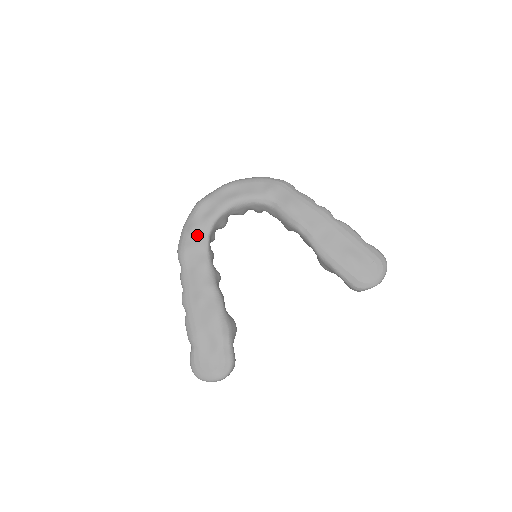
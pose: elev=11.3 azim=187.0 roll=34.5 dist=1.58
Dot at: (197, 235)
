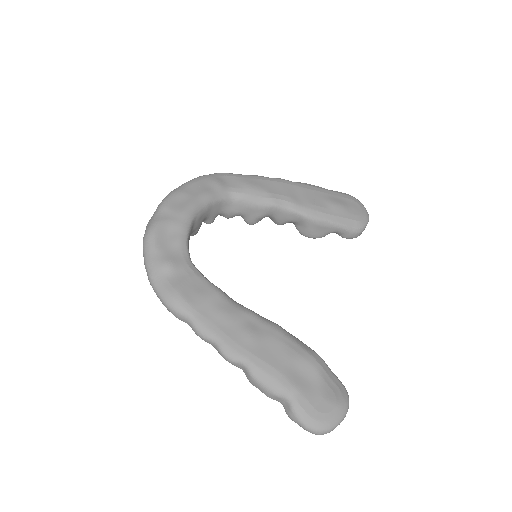
Dot at: (179, 268)
